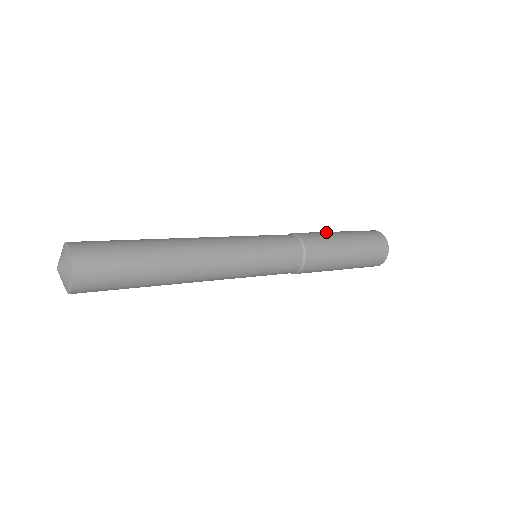
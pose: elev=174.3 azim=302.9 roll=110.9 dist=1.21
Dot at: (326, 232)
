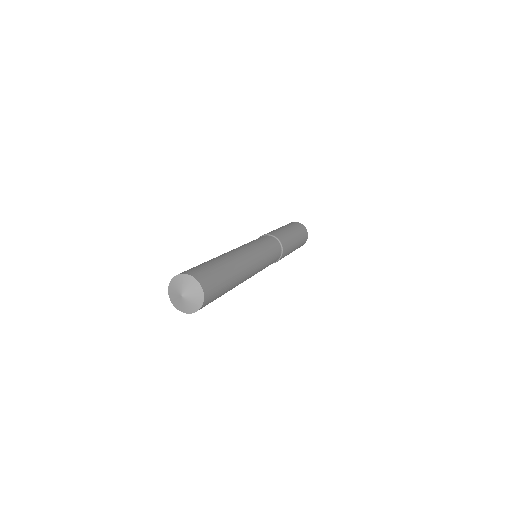
Dot at: (287, 233)
